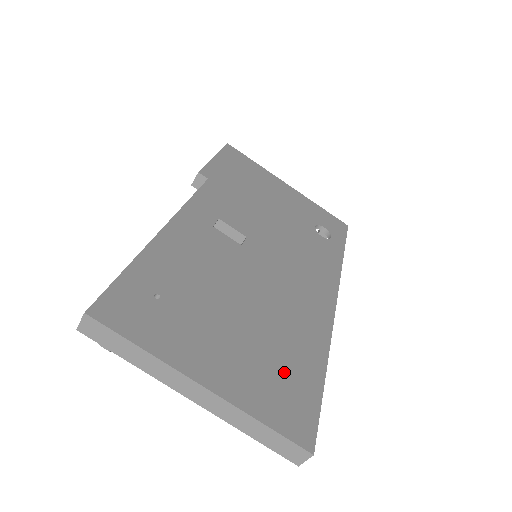
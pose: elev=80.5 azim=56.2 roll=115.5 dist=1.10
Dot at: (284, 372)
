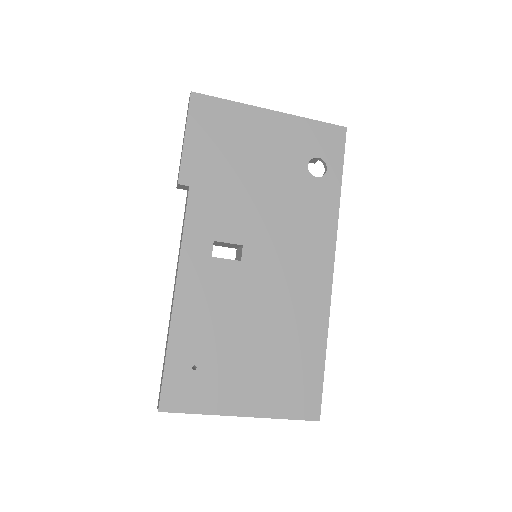
Dot at: (294, 372)
